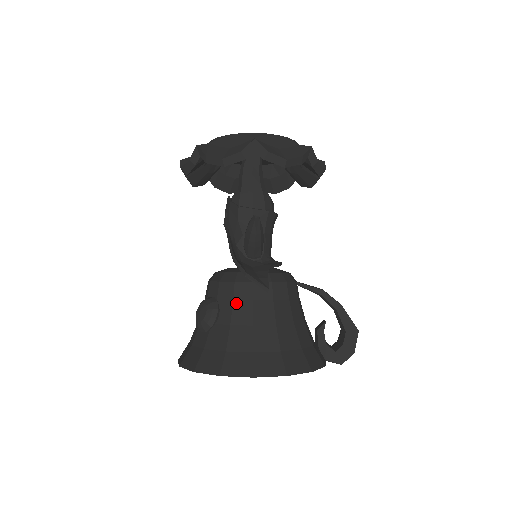
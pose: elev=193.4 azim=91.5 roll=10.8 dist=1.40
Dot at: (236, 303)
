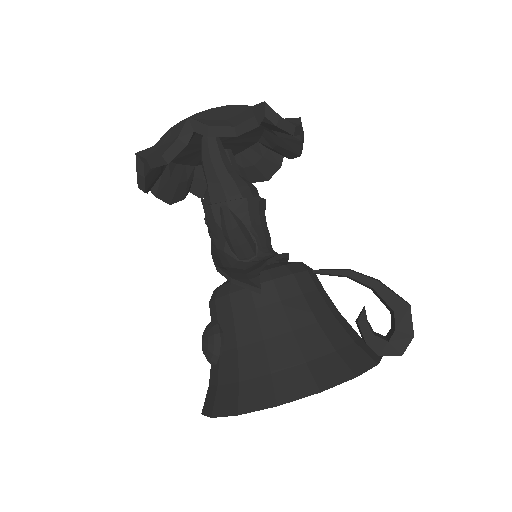
Dot at: (237, 319)
